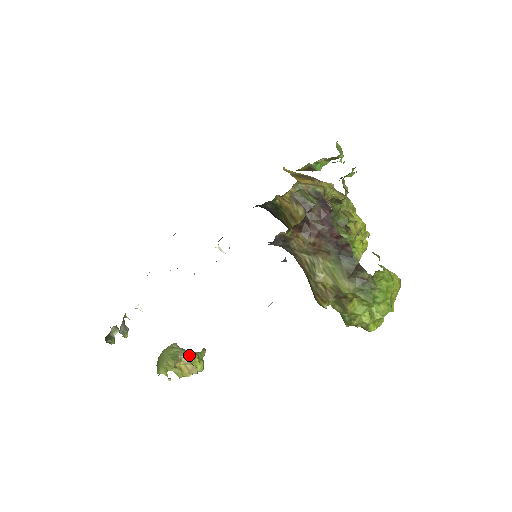
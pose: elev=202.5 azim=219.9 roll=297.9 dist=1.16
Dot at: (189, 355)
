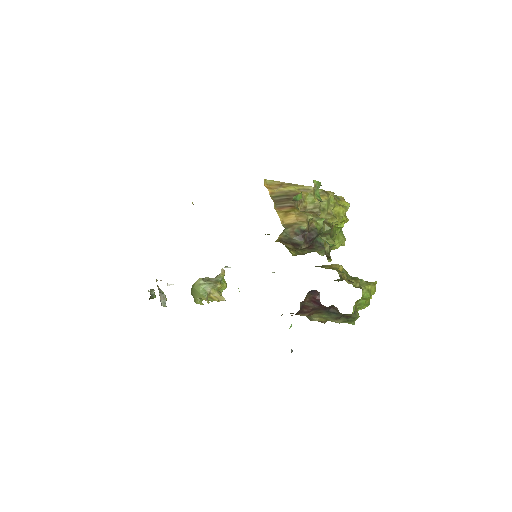
Dot at: (215, 288)
